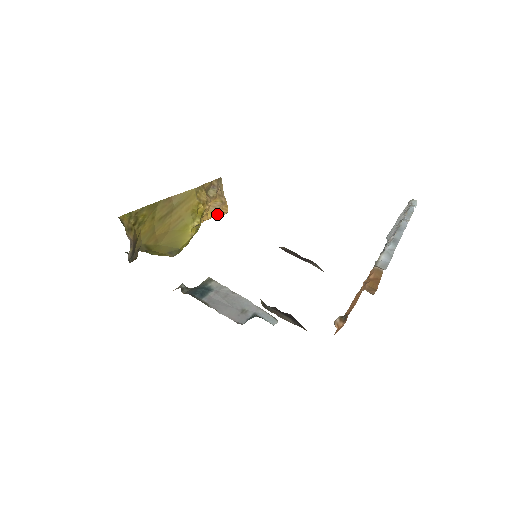
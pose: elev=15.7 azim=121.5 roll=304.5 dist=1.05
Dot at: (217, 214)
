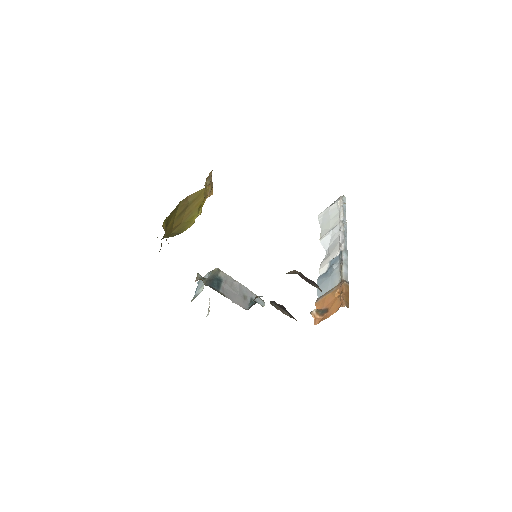
Dot at: occluded
